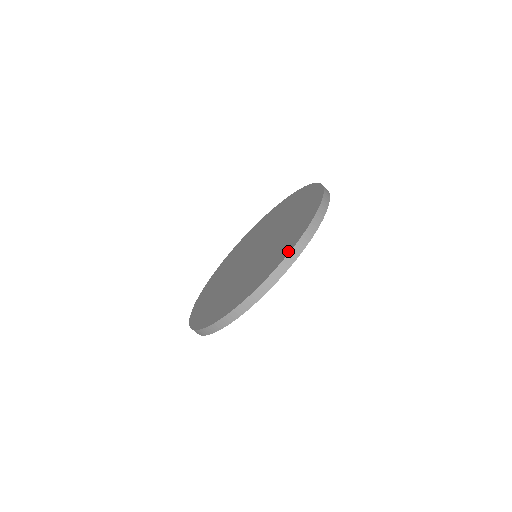
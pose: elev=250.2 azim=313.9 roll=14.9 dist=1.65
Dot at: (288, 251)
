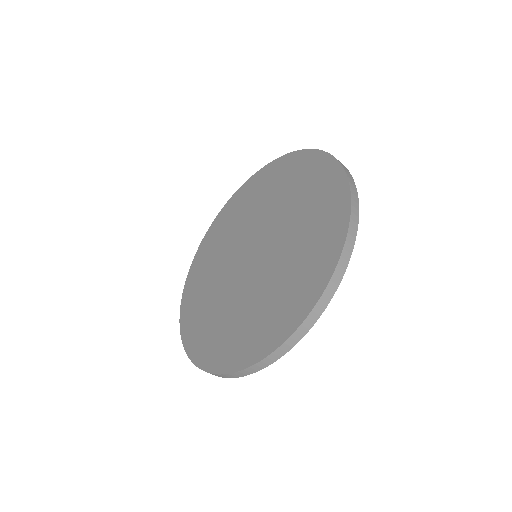
Dot at: (342, 234)
